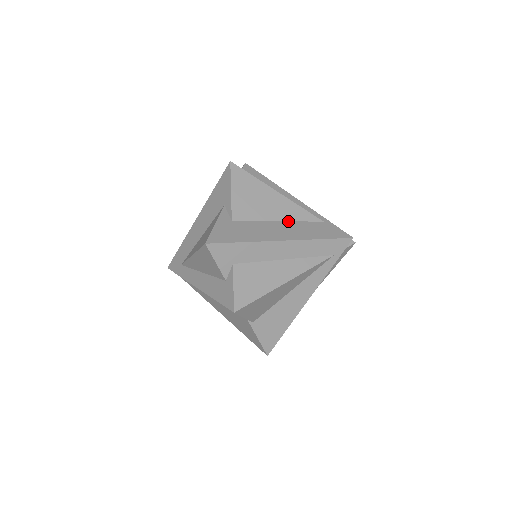
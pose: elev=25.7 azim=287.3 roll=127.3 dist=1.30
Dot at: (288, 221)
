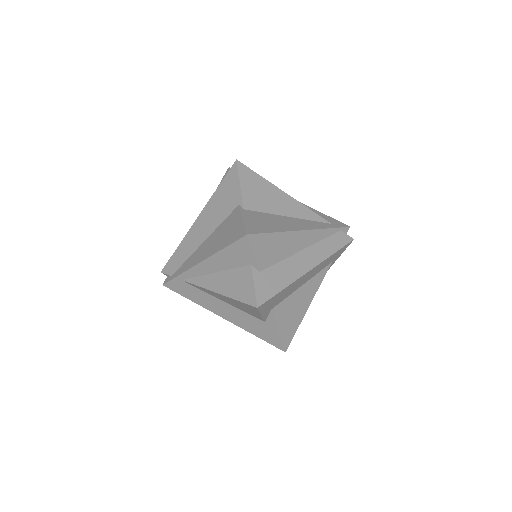
Dot at: occluded
